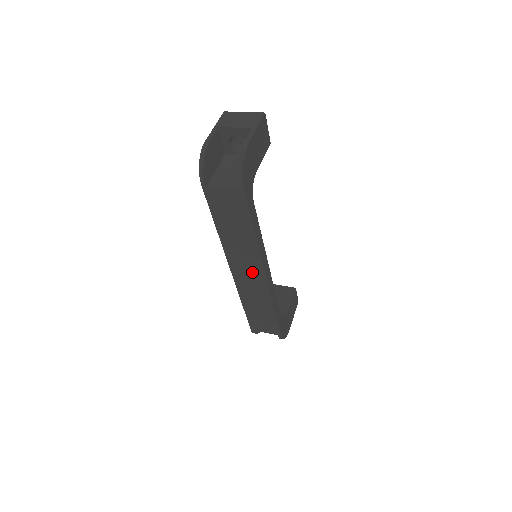
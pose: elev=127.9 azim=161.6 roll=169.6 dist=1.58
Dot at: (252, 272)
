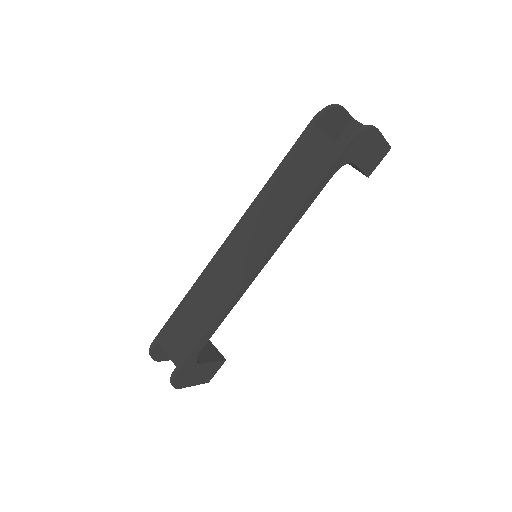
Dot at: (248, 252)
